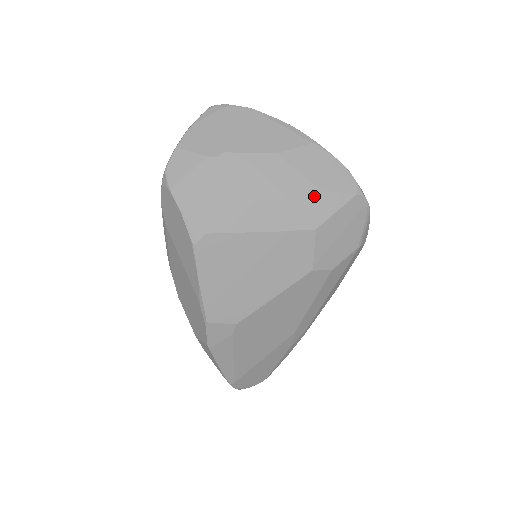
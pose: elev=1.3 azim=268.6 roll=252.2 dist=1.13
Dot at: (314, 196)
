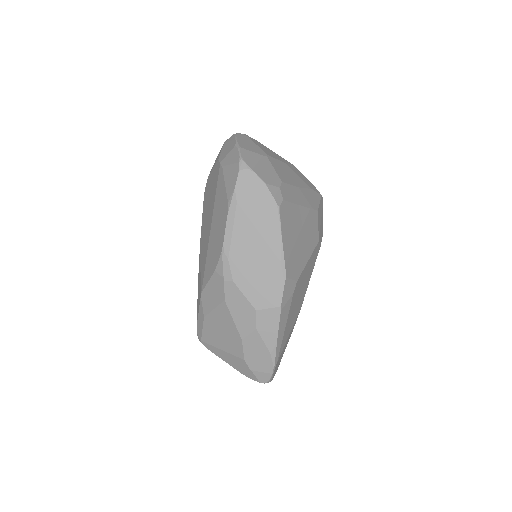
Dot at: (311, 191)
